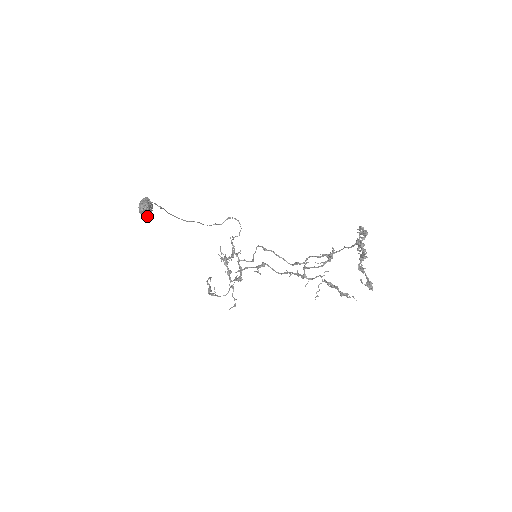
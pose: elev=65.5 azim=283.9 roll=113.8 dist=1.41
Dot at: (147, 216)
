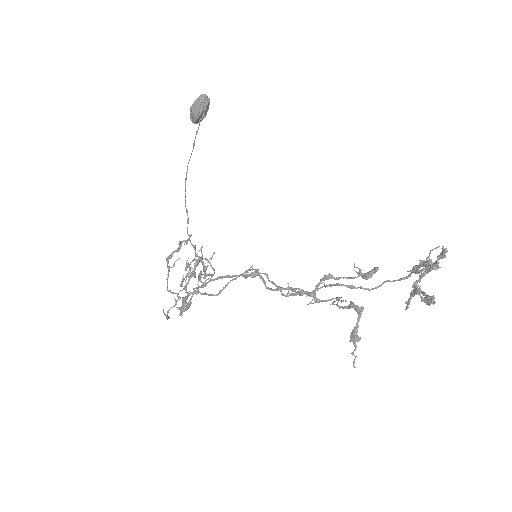
Dot at: (195, 114)
